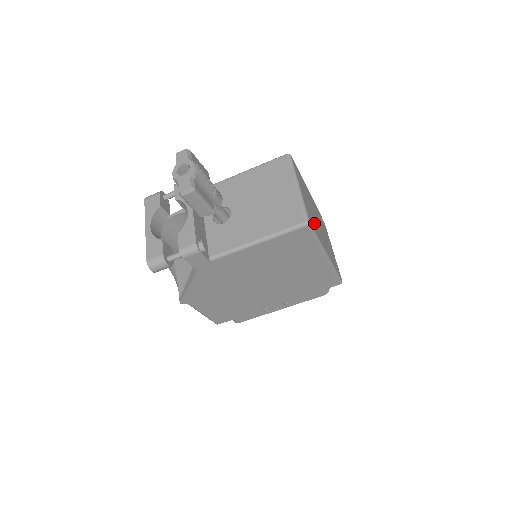
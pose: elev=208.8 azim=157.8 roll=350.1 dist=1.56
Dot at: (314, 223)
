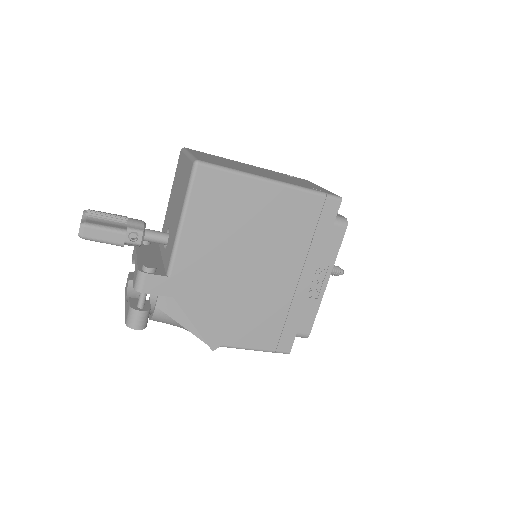
Dot at: occluded
